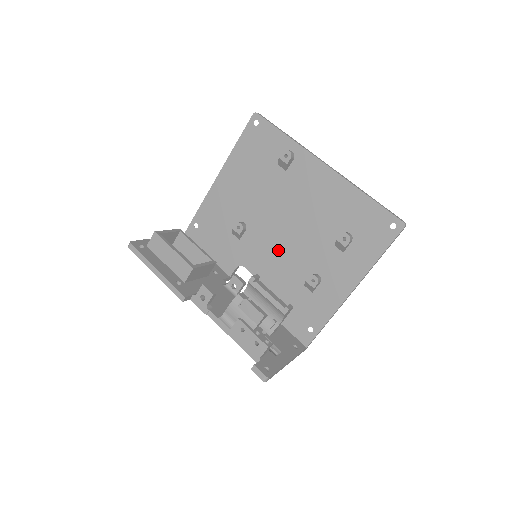
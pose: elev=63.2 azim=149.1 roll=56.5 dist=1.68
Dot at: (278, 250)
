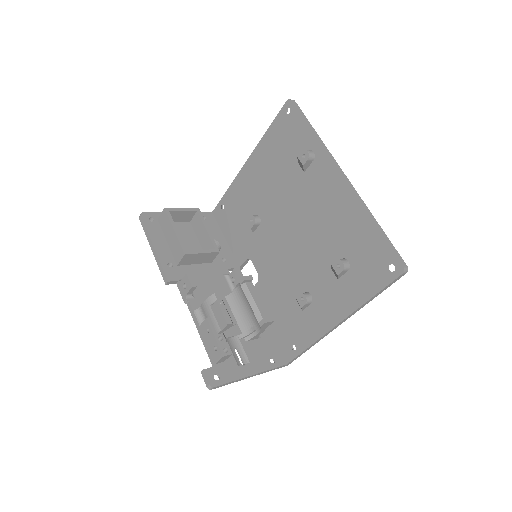
Dot at: (282, 255)
